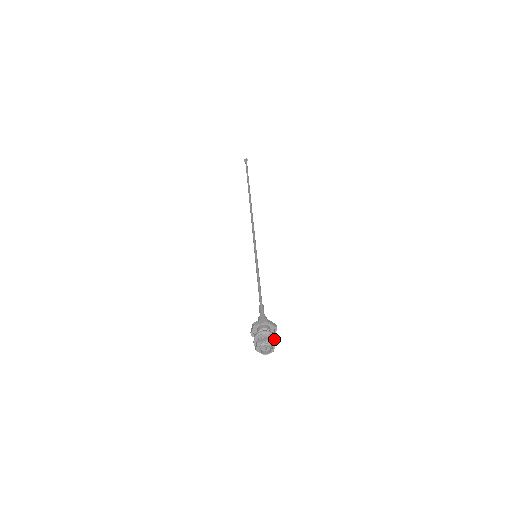
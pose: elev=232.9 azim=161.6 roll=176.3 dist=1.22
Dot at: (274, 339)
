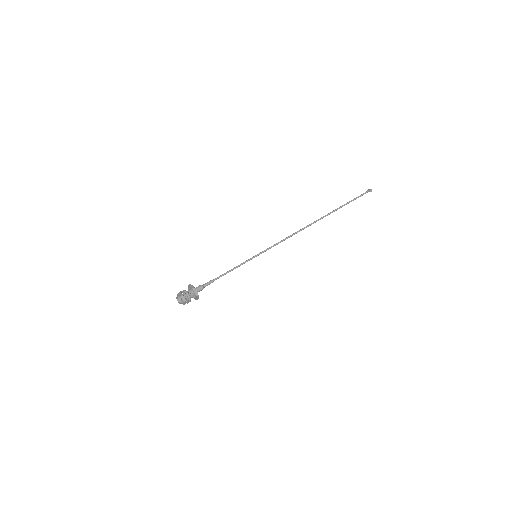
Dot at: (187, 299)
